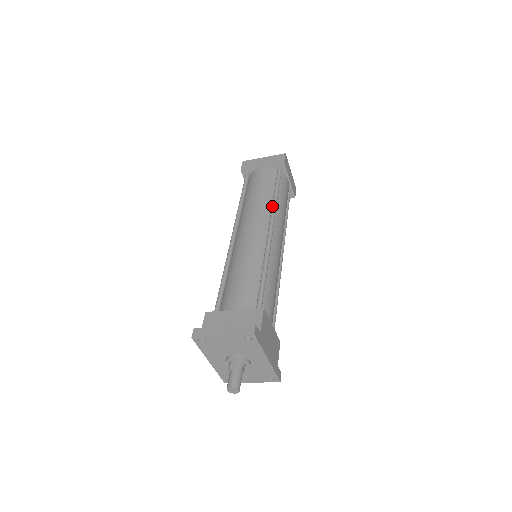
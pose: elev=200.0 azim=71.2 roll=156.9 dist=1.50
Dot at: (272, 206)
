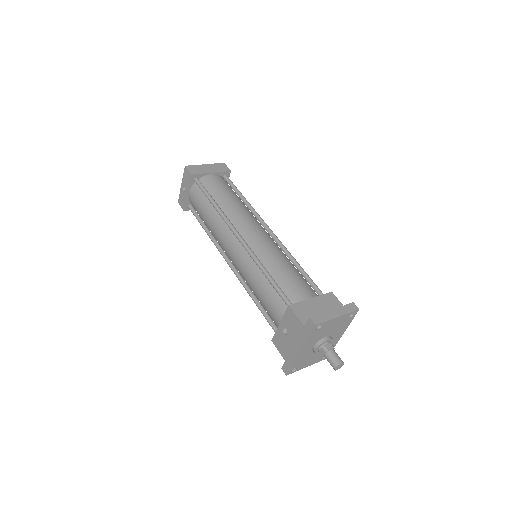
Dot at: (253, 210)
